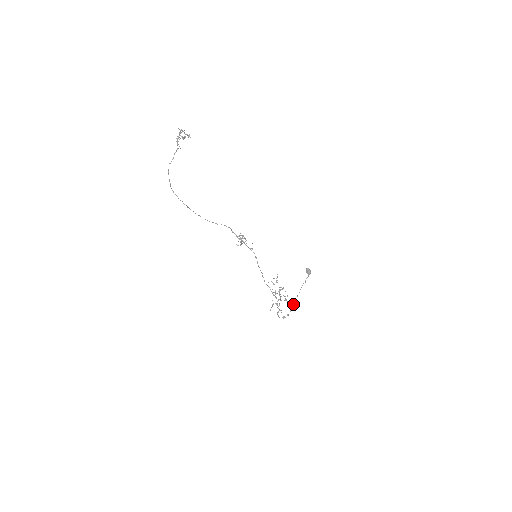
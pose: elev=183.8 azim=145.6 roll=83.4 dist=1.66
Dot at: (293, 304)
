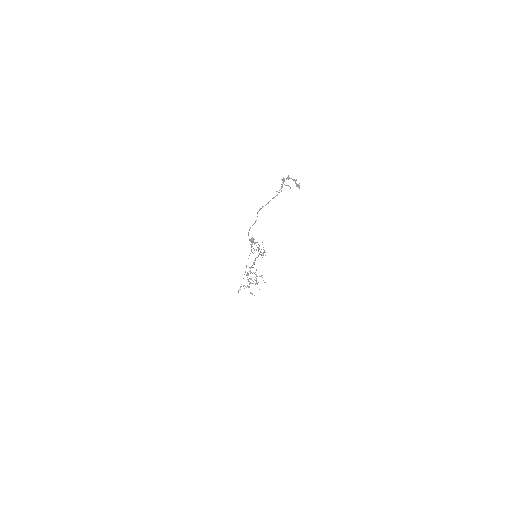
Dot at: occluded
